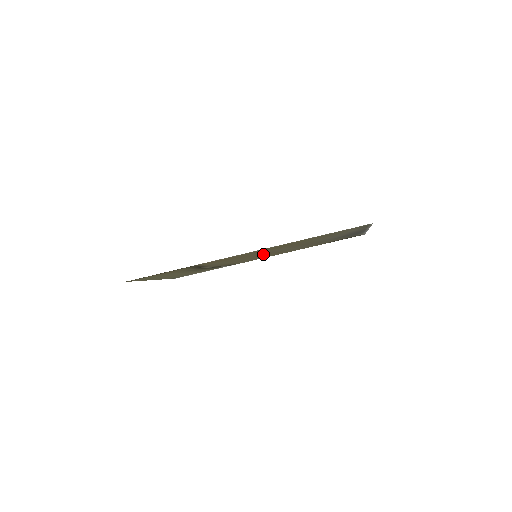
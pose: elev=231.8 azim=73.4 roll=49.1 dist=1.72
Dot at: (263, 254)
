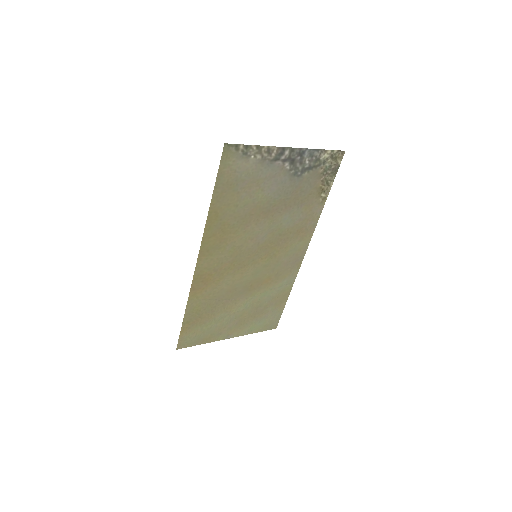
Dot at: (261, 250)
